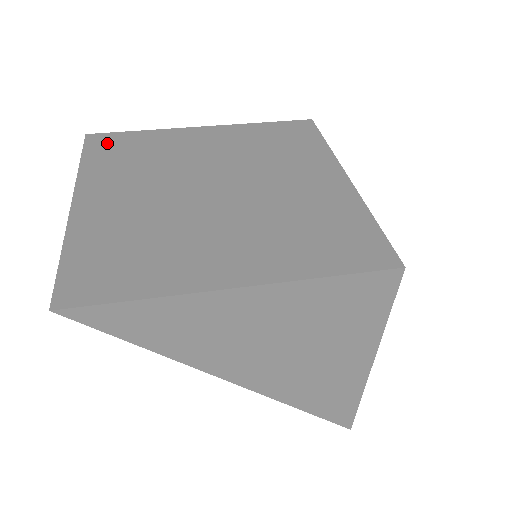
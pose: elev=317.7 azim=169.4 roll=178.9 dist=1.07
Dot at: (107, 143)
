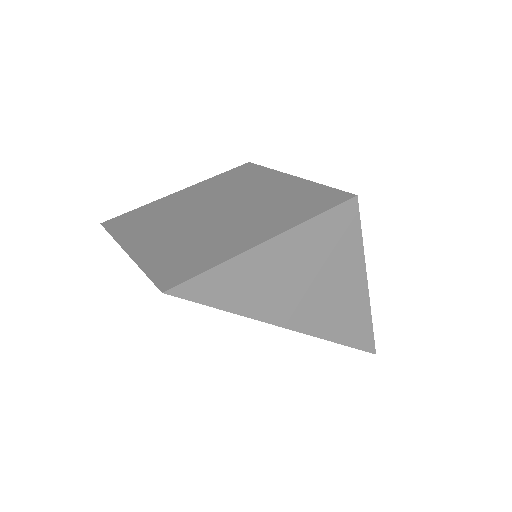
Dot at: (121, 221)
